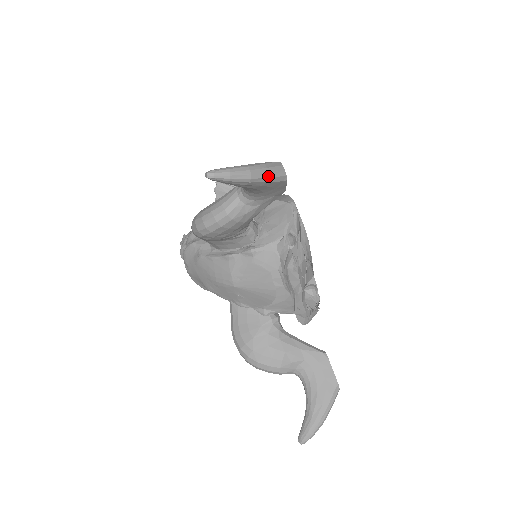
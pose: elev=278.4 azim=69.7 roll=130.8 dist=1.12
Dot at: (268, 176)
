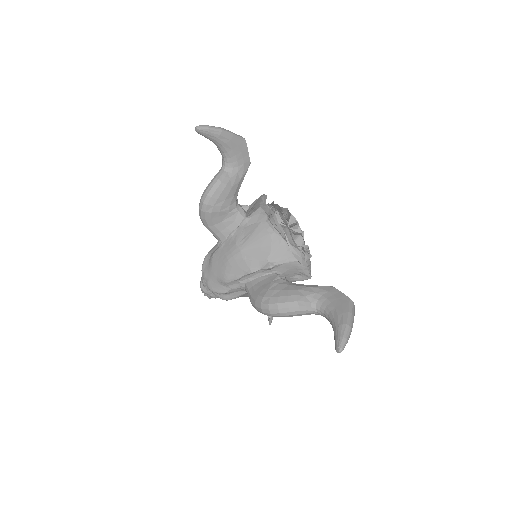
Dot at: (232, 133)
